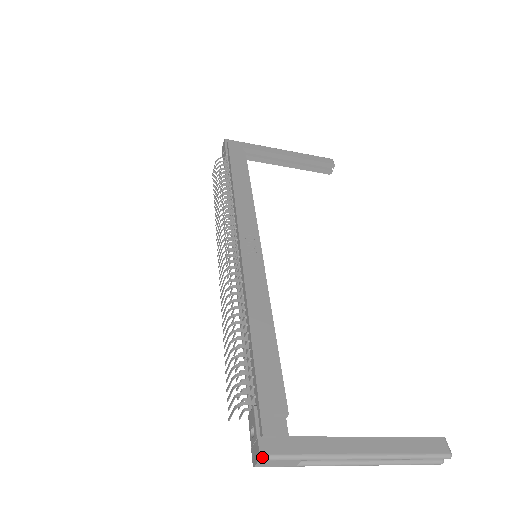
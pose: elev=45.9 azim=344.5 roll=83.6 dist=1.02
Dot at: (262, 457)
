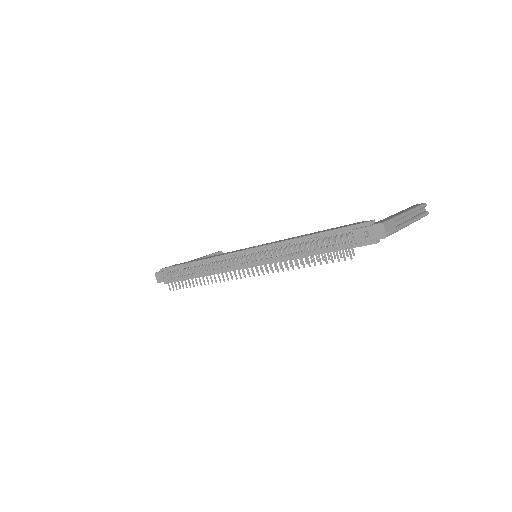
Dot at: (382, 223)
